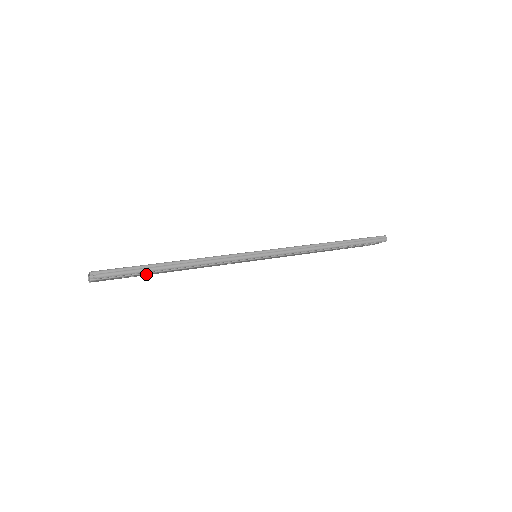
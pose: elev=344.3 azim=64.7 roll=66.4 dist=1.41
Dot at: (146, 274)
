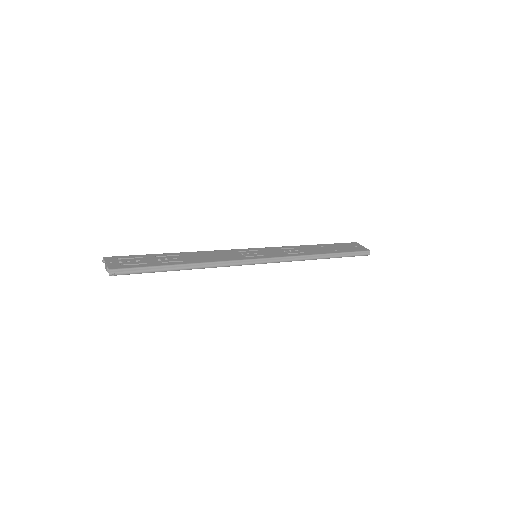
Dot at: occluded
